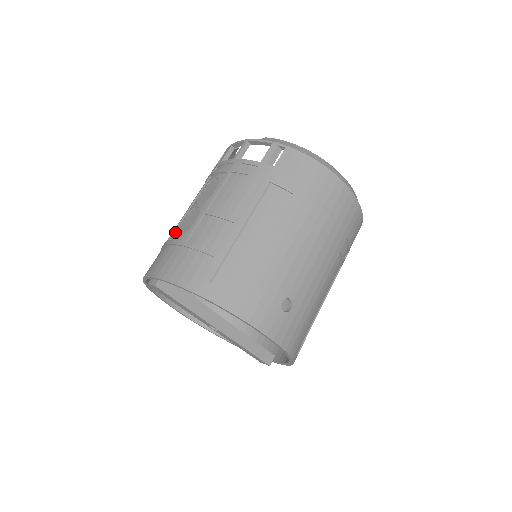
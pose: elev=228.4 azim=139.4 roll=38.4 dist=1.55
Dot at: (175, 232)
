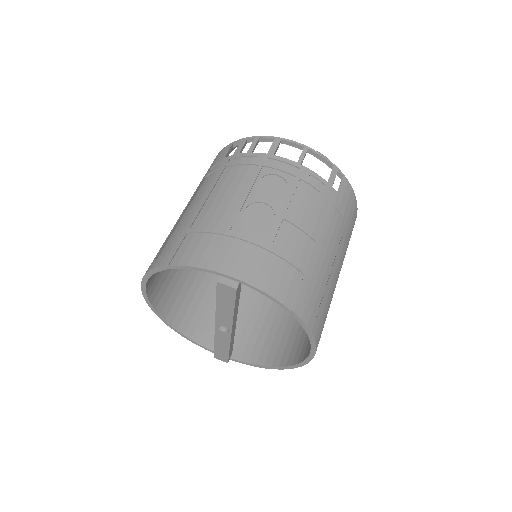
Dot at: (238, 223)
